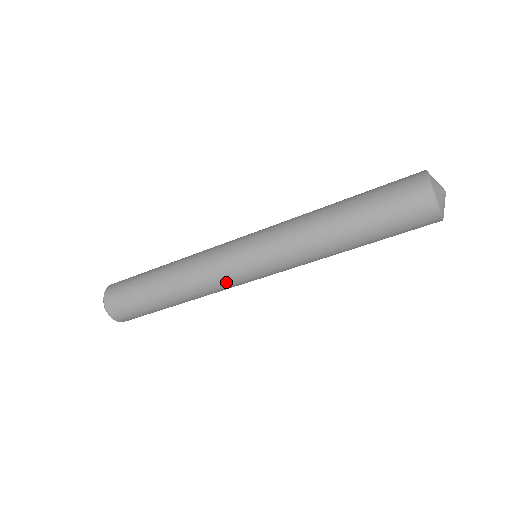
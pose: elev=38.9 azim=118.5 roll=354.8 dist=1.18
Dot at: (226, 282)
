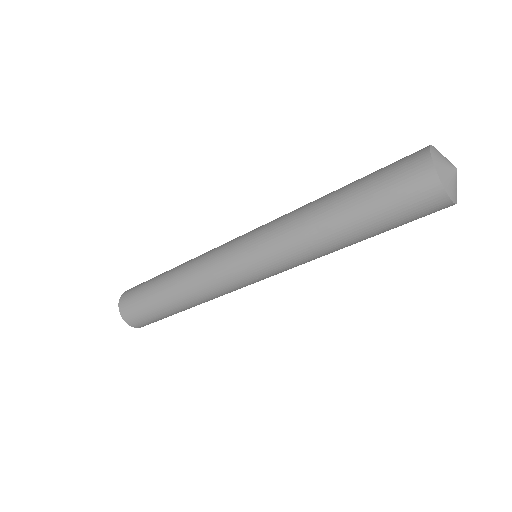
Dot at: occluded
